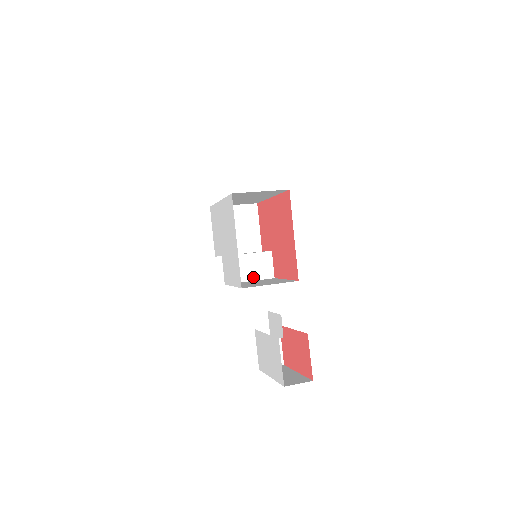
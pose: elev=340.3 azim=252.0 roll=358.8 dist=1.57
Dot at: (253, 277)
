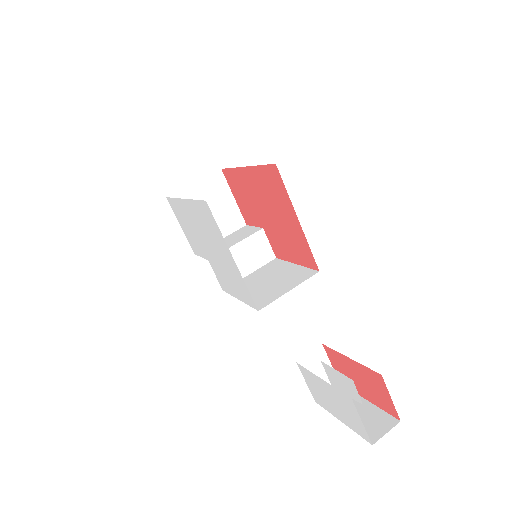
Dot at: (252, 268)
